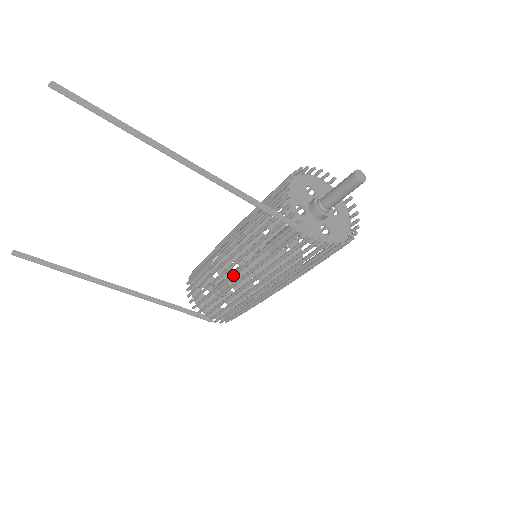
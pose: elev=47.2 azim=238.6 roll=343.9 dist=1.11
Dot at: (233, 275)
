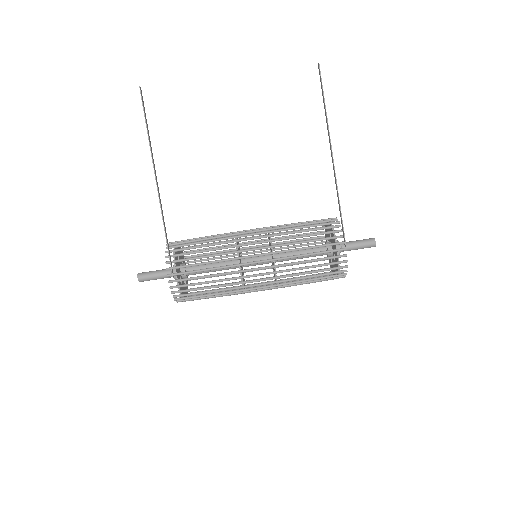
Dot at: (251, 243)
